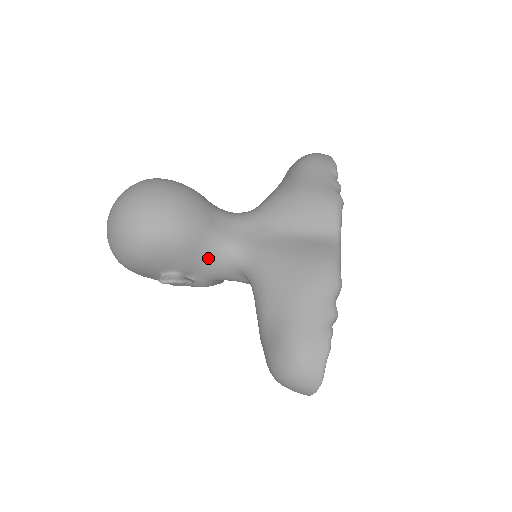
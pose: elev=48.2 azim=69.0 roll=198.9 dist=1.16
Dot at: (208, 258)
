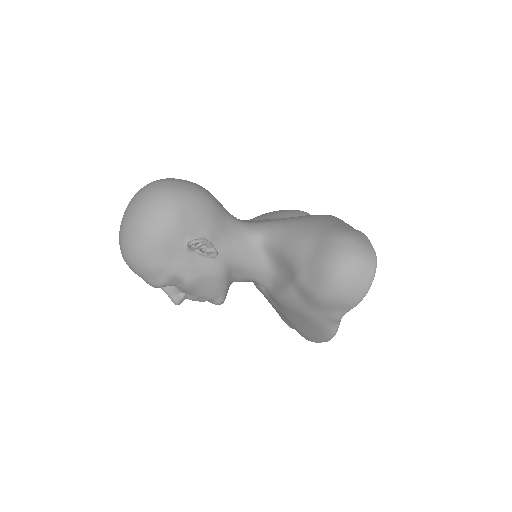
Dot at: (229, 228)
